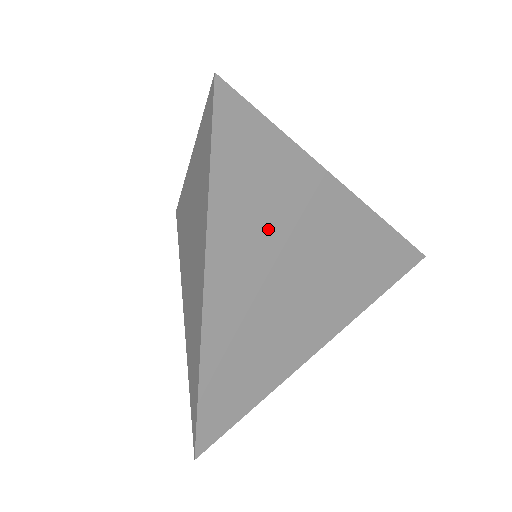
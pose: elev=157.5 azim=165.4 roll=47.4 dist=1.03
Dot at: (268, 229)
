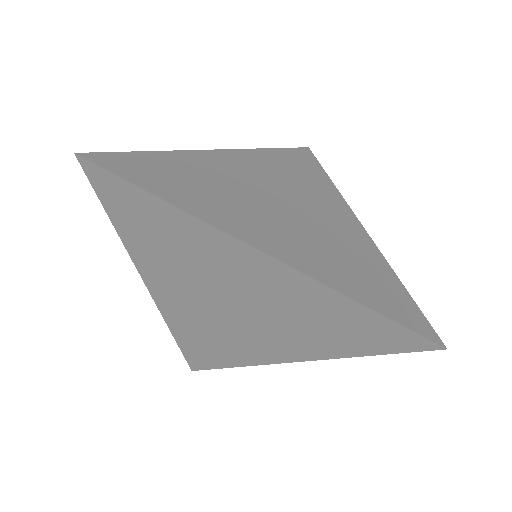
Dot at: (183, 265)
